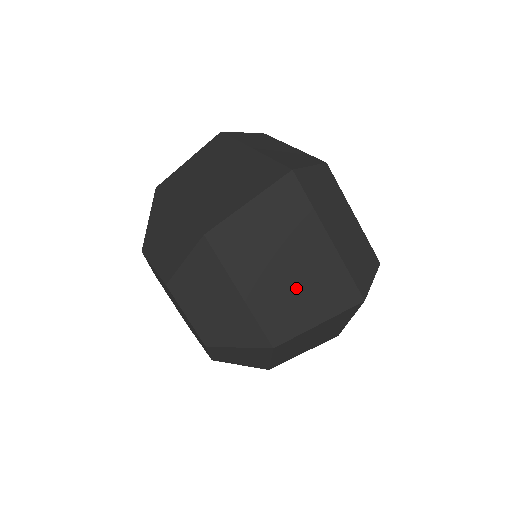
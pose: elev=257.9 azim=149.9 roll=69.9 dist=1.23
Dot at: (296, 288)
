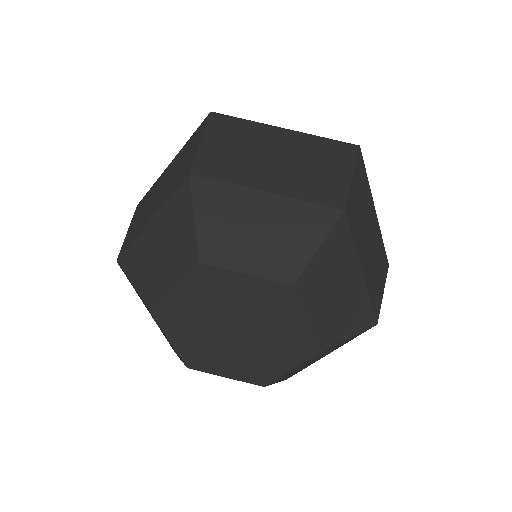
Dot at: (375, 260)
